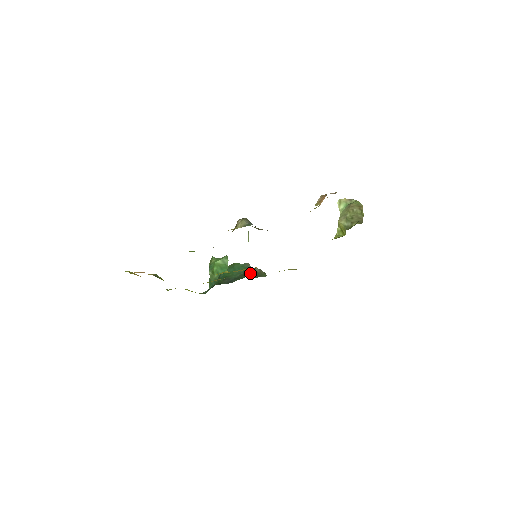
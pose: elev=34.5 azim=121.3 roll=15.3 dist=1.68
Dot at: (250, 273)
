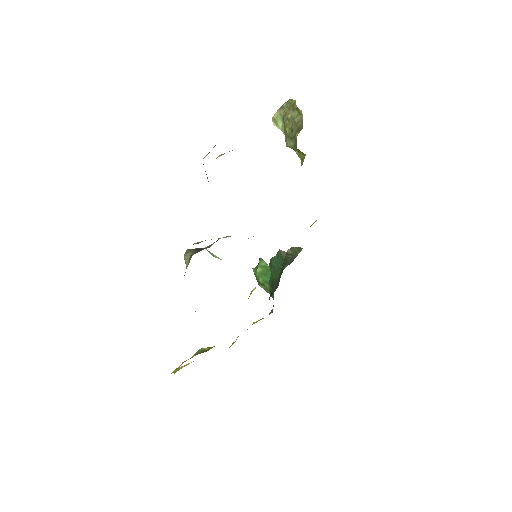
Dot at: (284, 262)
